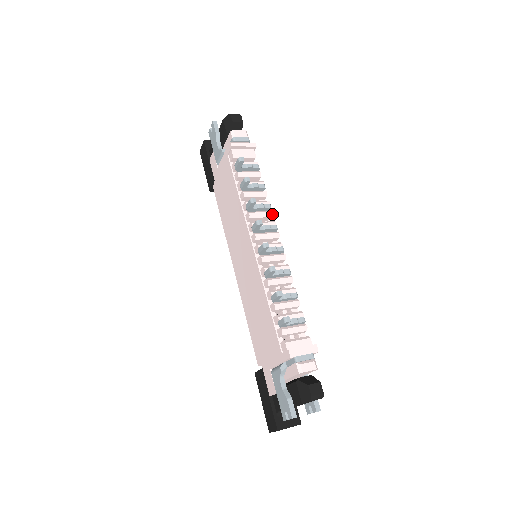
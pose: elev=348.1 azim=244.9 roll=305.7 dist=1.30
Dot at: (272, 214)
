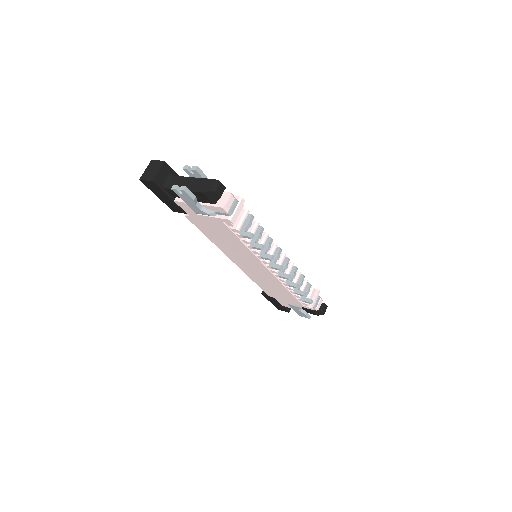
Dot at: occluded
